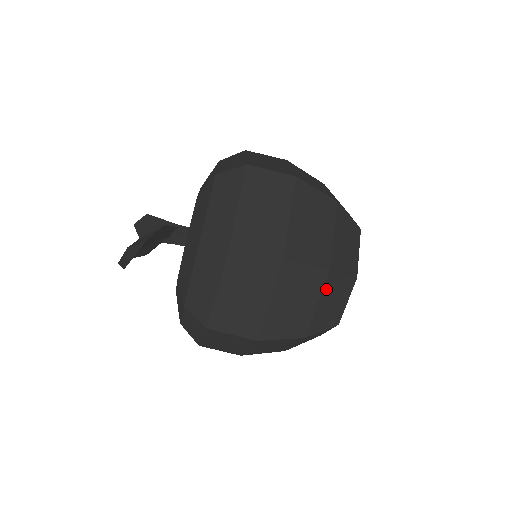
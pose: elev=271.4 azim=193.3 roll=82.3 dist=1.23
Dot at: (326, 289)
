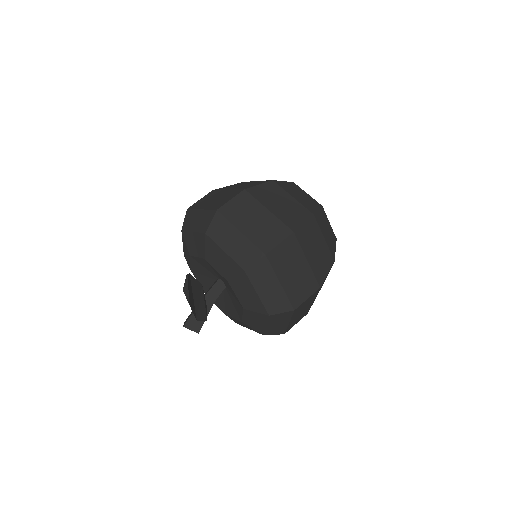
Dot at: (285, 189)
